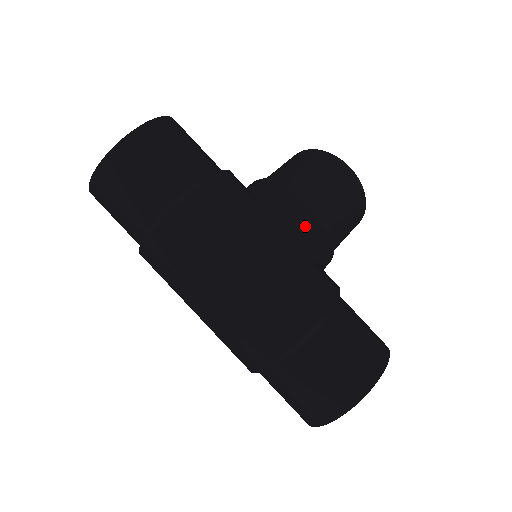
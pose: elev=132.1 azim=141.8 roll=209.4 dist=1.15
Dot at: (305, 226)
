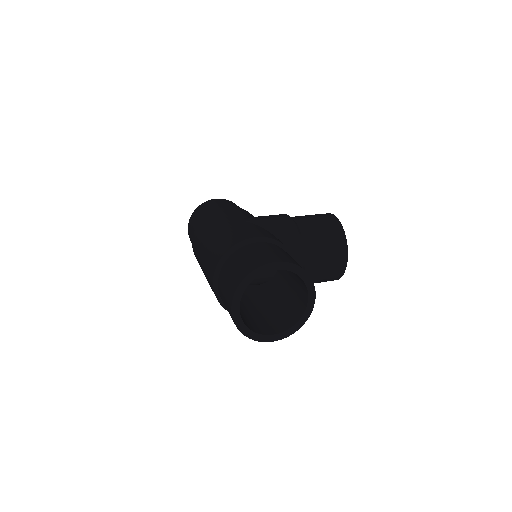
Dot at: (274, 220)
